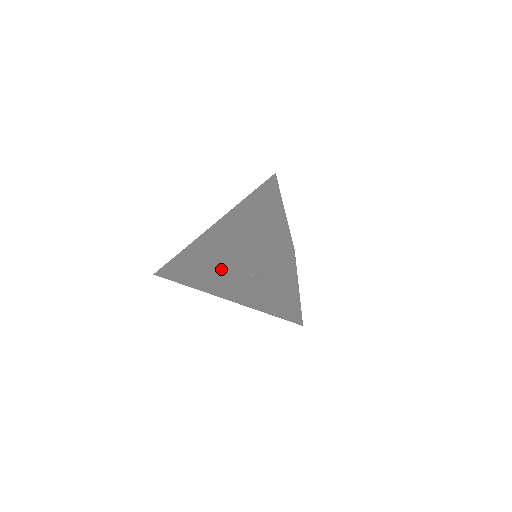
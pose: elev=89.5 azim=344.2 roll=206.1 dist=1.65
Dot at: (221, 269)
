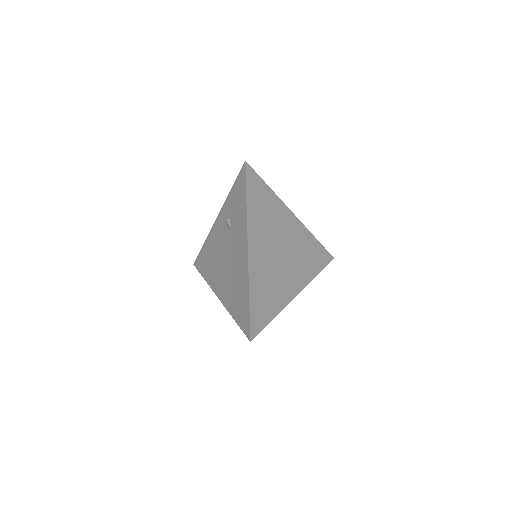
Dot at: (218, 227)
